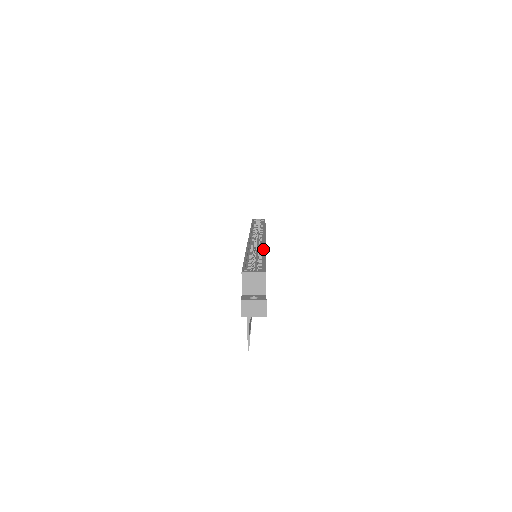
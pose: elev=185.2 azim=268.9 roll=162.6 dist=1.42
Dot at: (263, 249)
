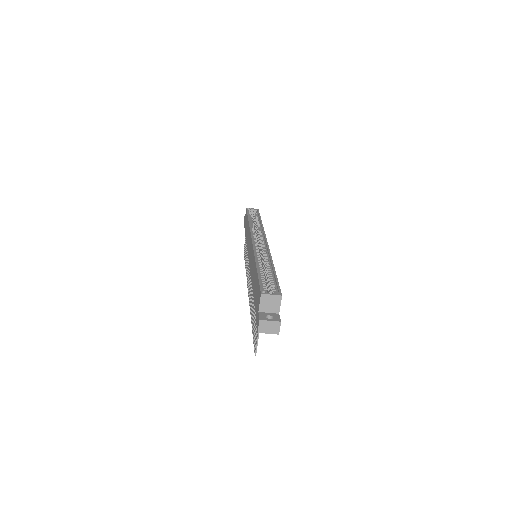
Dot at: (269, 258)
